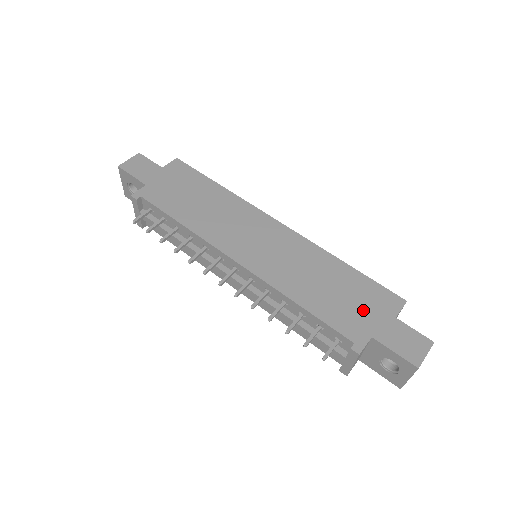
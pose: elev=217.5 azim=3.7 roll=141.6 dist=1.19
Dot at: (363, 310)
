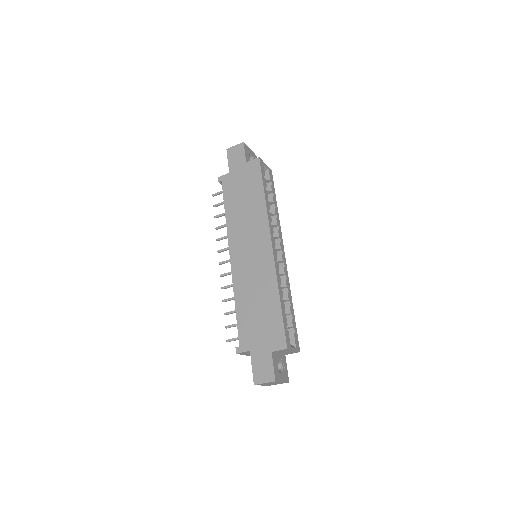
Dot at: (260, 334)
